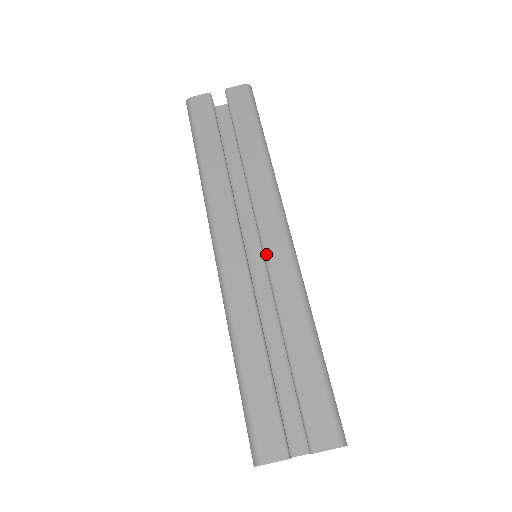
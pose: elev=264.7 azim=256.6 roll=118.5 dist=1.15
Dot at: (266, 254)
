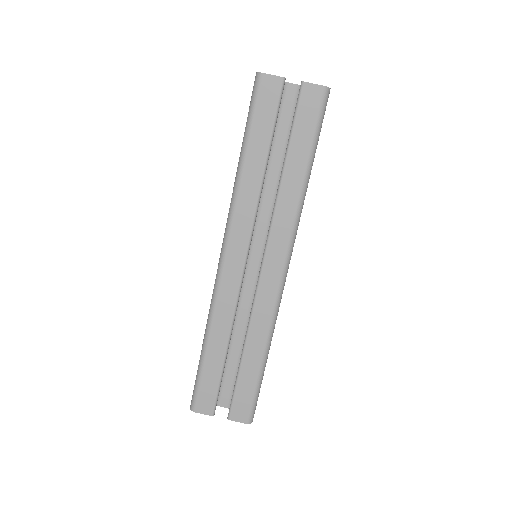
Dot at: (260, 280)
